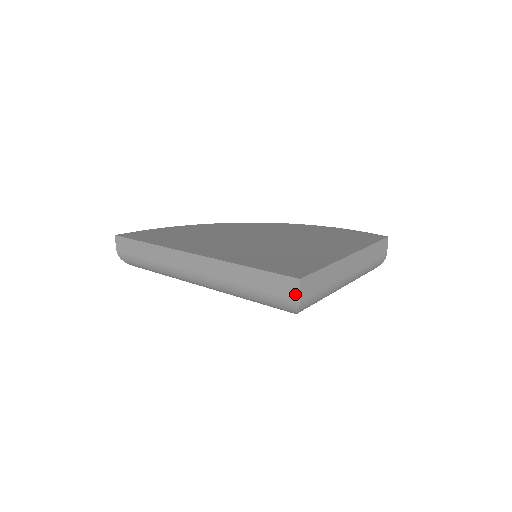
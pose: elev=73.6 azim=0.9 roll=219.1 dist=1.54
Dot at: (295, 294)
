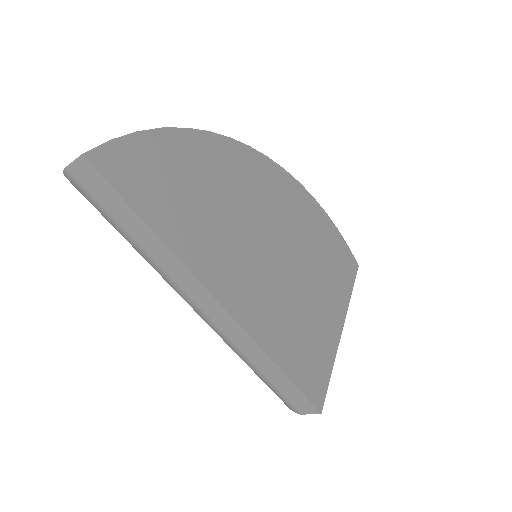
Dot at: (304, 411)
